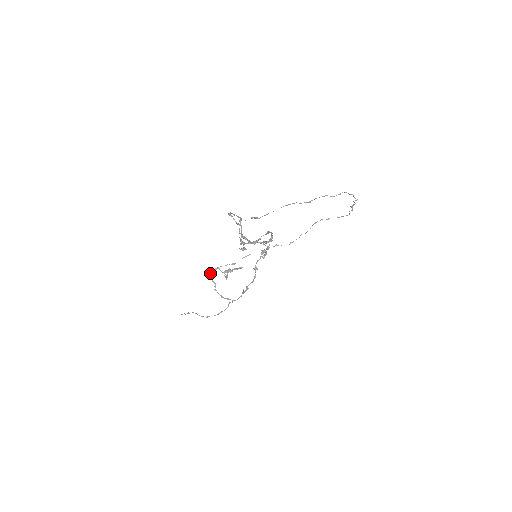
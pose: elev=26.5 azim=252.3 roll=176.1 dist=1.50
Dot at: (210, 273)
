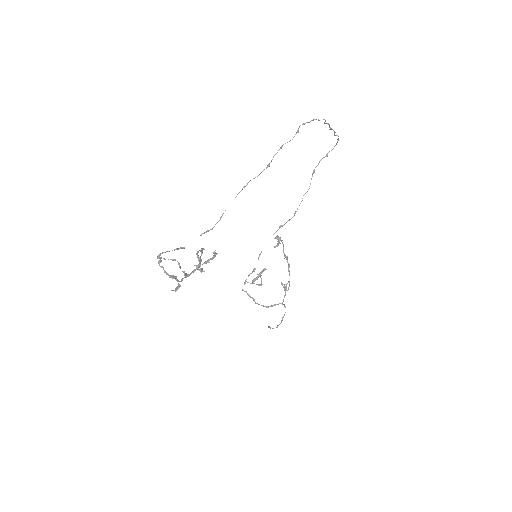
Dot at: (243, 290)
